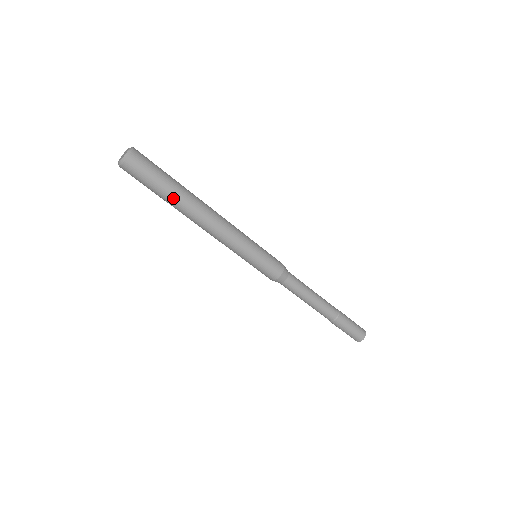
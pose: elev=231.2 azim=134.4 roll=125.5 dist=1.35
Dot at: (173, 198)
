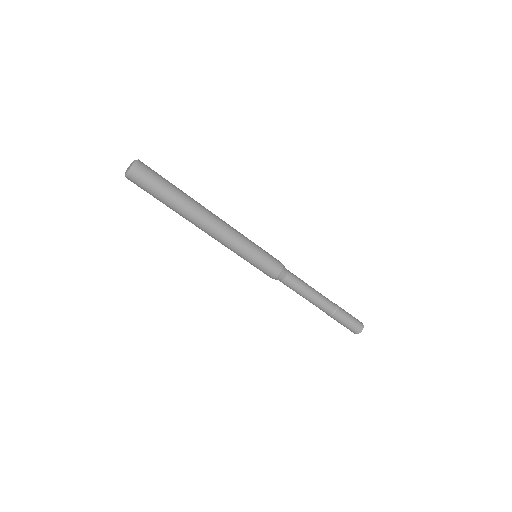
Dot at: (173, 208)
